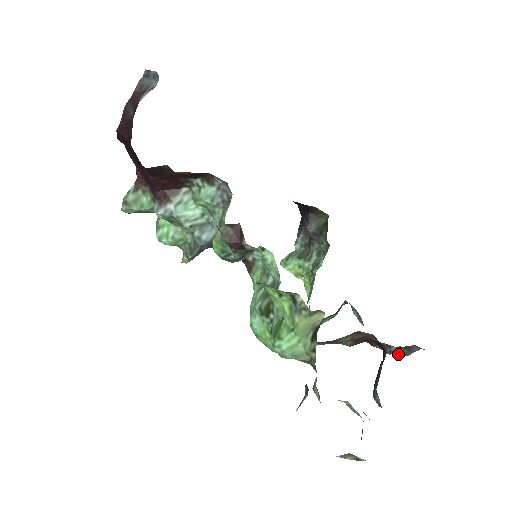
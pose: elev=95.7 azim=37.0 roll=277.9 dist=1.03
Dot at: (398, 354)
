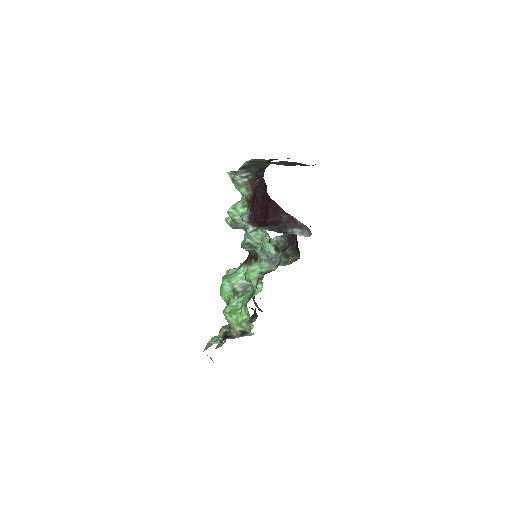
Dot at: (257, 307)
